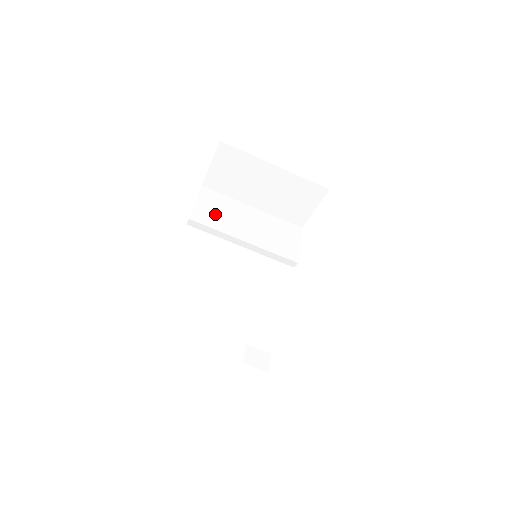
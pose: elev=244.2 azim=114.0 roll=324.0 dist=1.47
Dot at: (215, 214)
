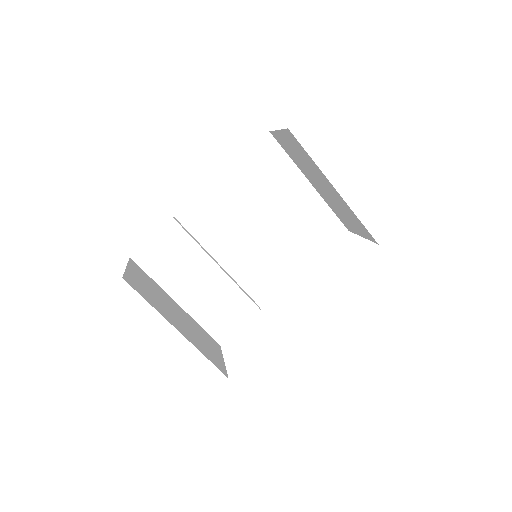
Dot at: (257, 178)
